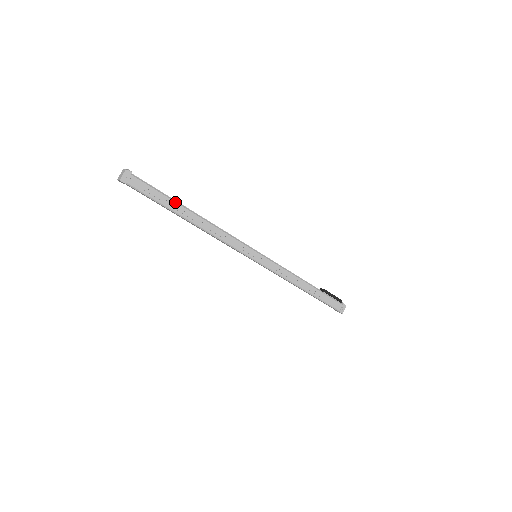
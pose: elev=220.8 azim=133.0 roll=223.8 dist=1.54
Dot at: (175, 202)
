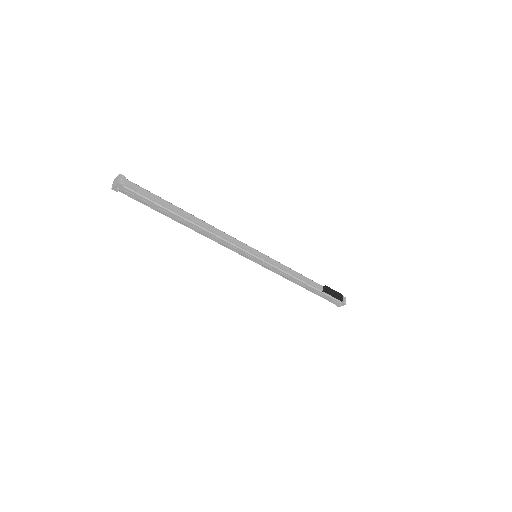
Dot at: (170, 212)
